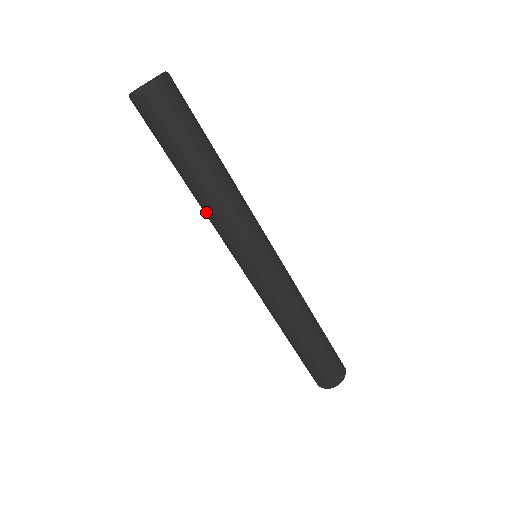
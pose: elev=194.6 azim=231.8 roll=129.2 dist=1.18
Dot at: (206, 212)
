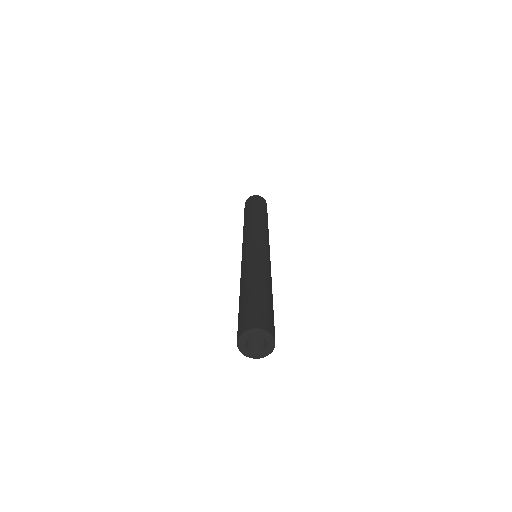
Dot at: (250, 224)
